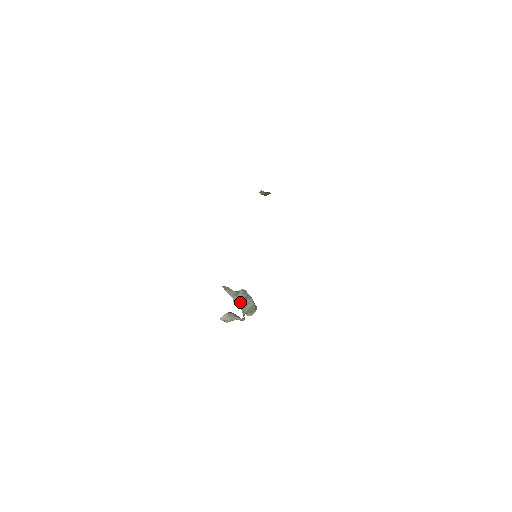
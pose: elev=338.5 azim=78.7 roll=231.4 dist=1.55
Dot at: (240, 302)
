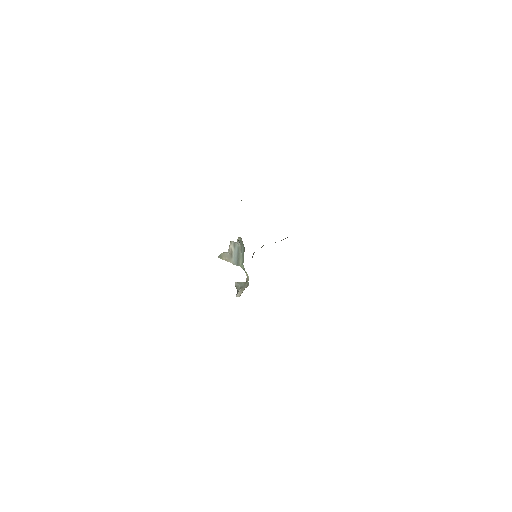
Dot at: (237, 261)
